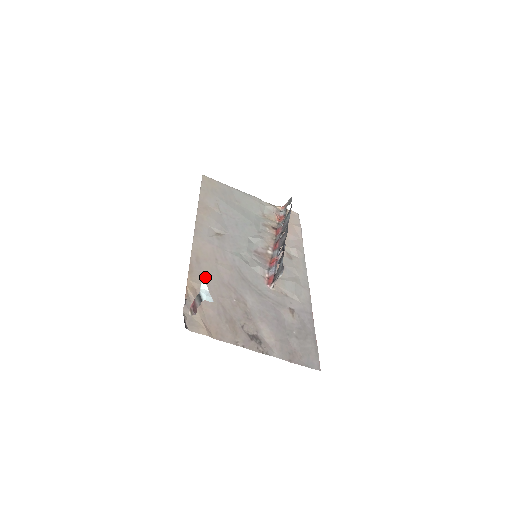
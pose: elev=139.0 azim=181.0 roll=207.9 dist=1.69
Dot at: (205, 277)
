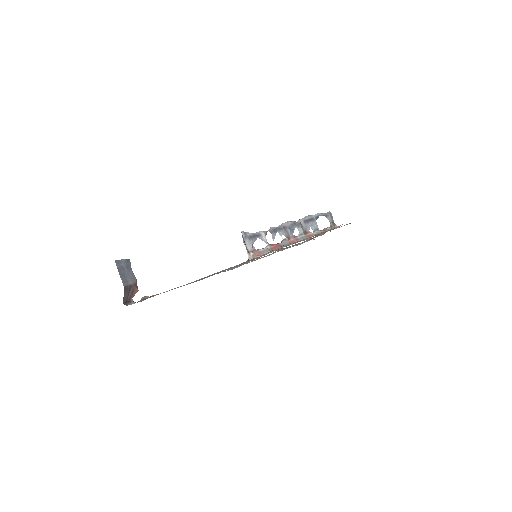
Dot at: occluded
